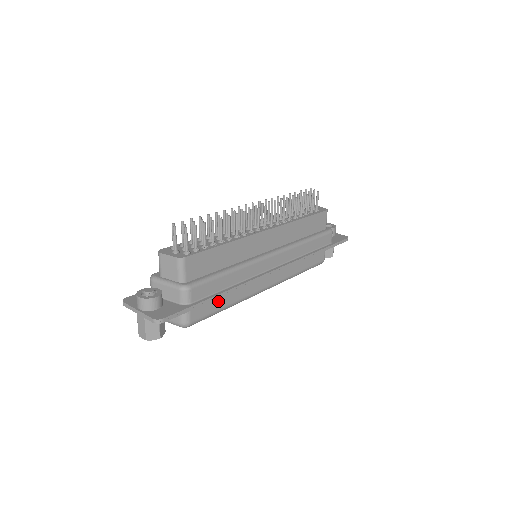
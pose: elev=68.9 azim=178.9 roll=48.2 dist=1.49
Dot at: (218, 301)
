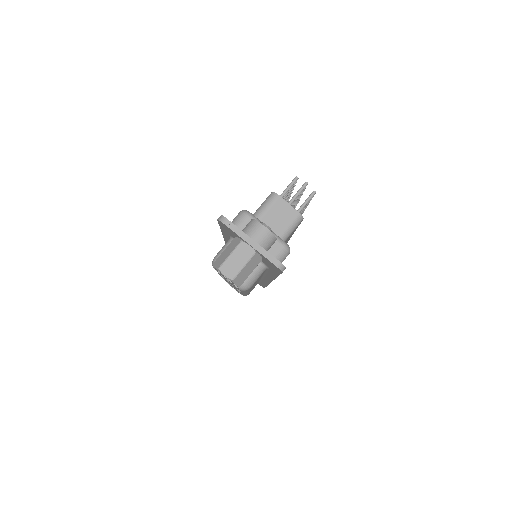
Dot at: (257, 280)
